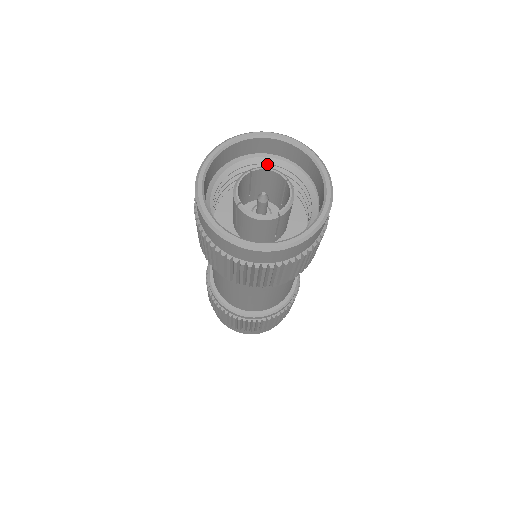
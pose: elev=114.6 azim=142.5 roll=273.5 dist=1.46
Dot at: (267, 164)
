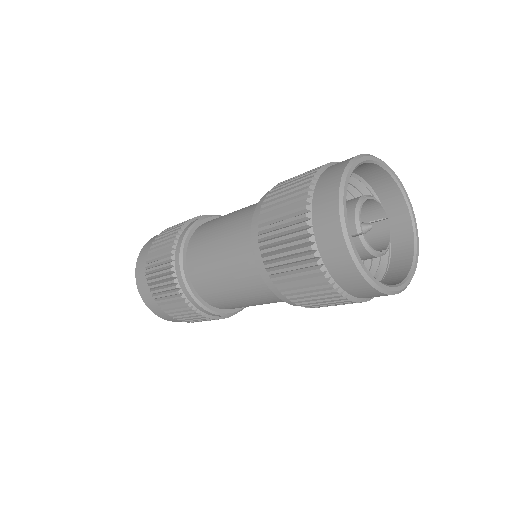
Dot at: (352, 185)
